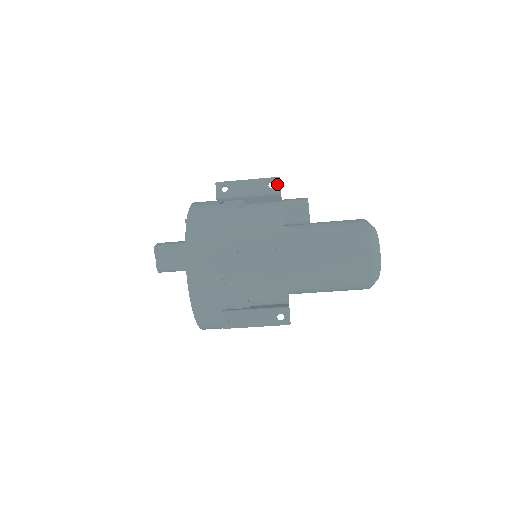
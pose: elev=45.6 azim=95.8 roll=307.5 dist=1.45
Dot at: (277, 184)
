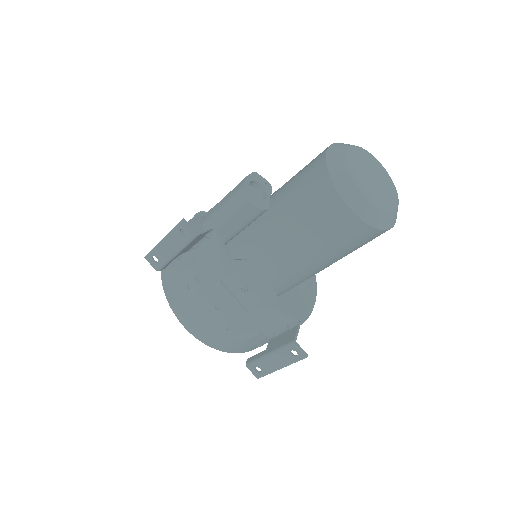
Dot at: (186, 228)
